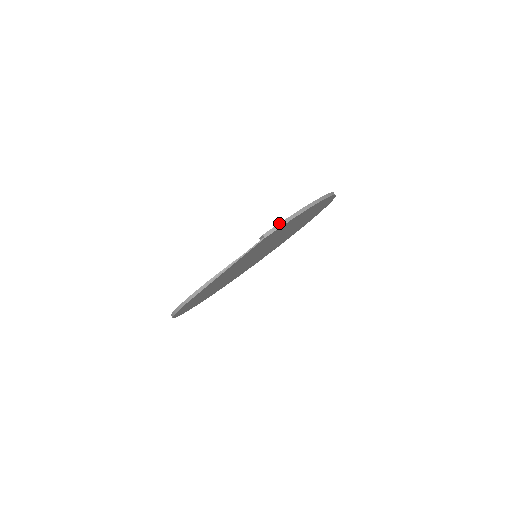
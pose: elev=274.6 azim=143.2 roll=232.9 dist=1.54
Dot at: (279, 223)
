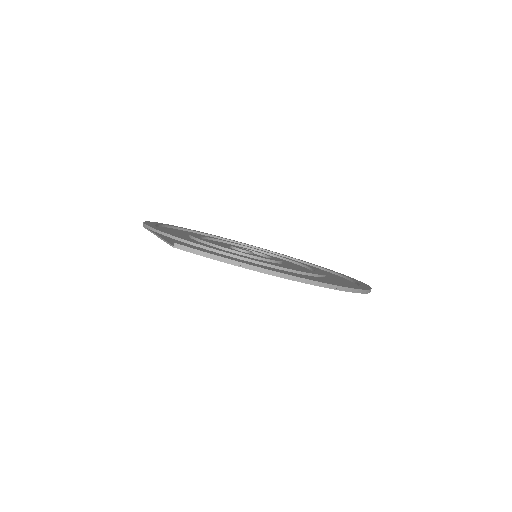
Dot at: (201, 250)
